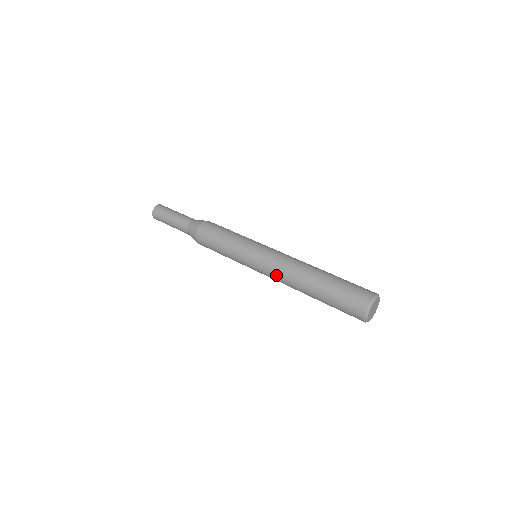
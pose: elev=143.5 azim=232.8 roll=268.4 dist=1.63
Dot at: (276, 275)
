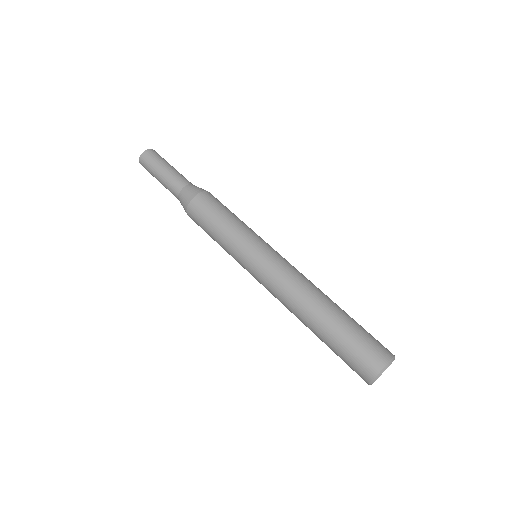
Dot at: (280, 285)
